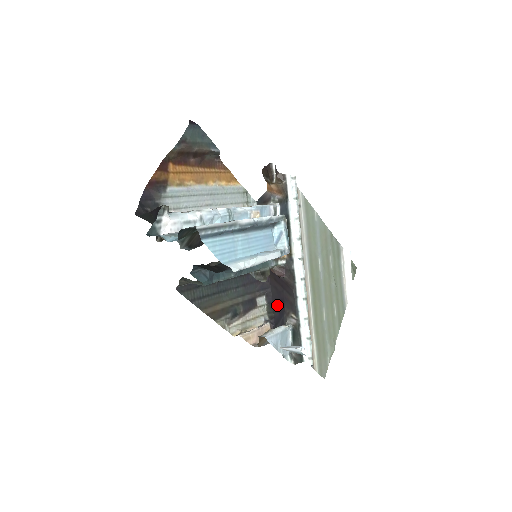
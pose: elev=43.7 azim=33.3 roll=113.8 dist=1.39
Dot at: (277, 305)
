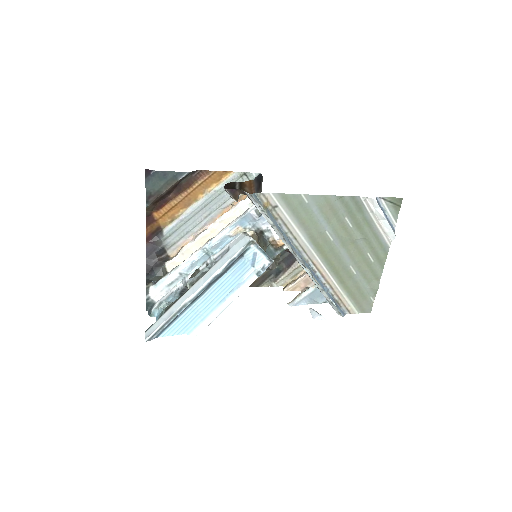
Dot at: occluded
